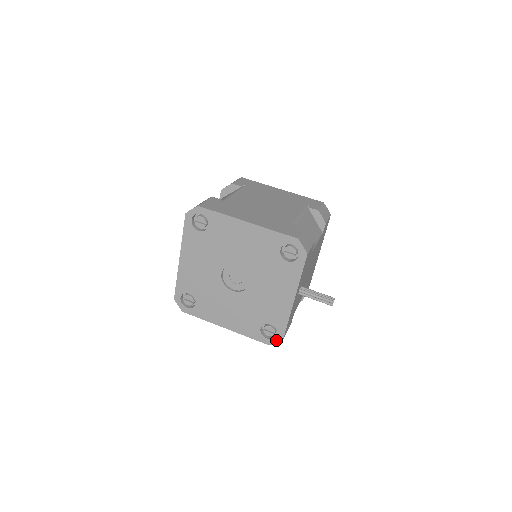
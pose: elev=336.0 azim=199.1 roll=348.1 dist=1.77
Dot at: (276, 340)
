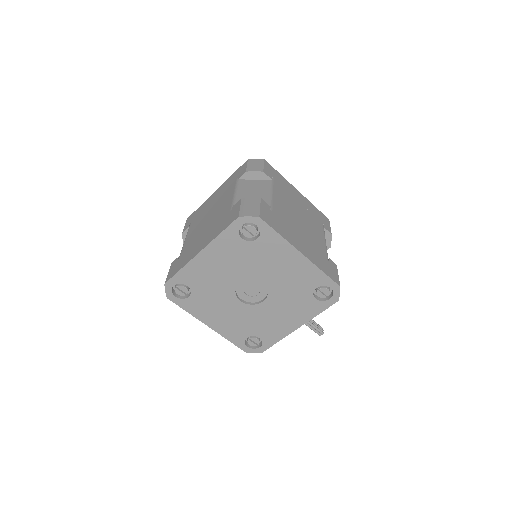
Dot at: (256, 351)
